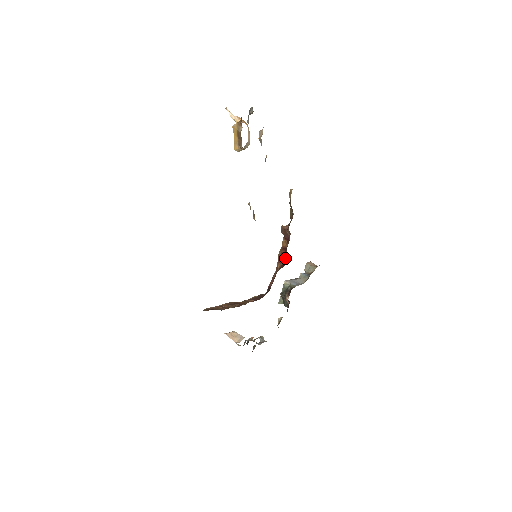
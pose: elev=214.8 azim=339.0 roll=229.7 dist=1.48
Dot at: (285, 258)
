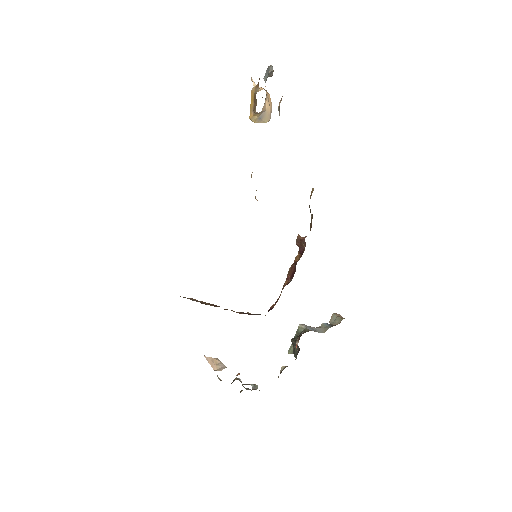
Dot at: (294, 272)
